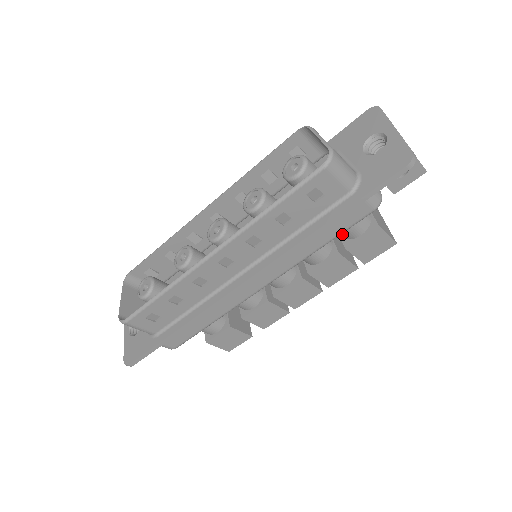
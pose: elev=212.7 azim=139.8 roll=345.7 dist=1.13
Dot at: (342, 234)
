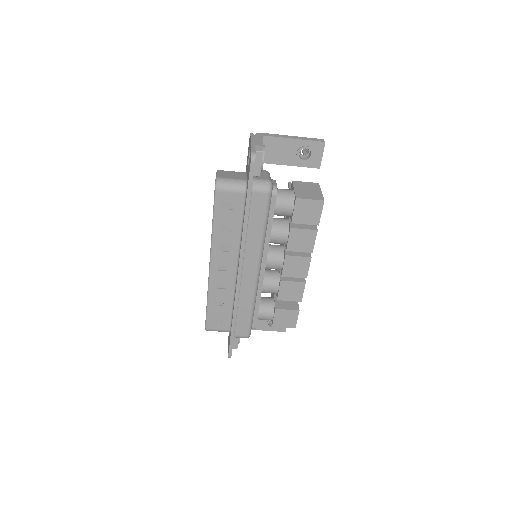
Dot at: (284, 215)
